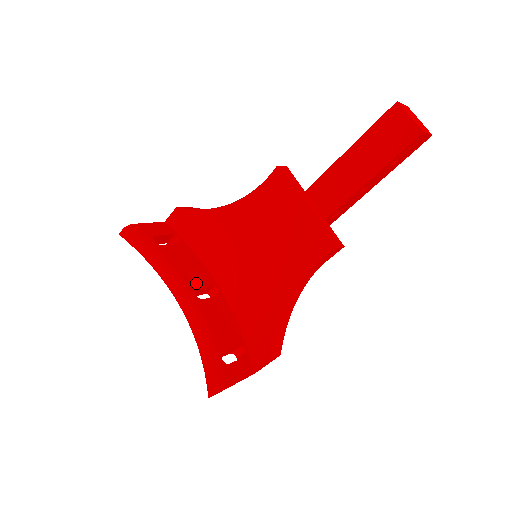
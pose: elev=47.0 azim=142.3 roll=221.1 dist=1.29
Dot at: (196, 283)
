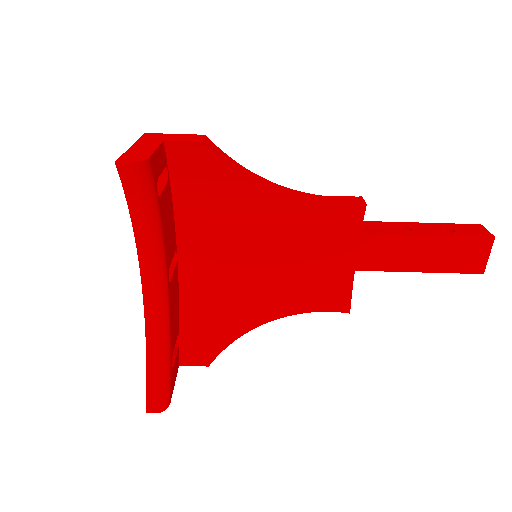
Dot at: (170, 256)
